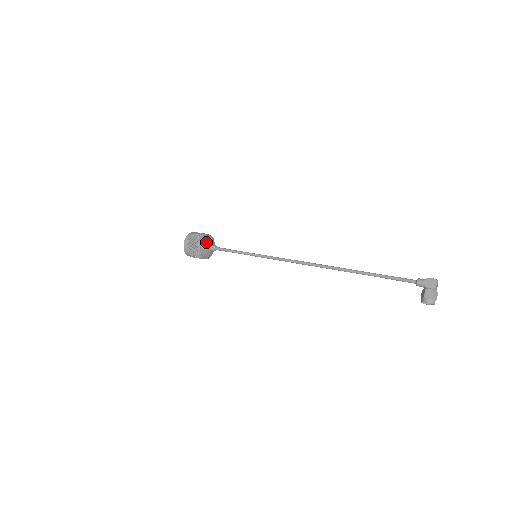
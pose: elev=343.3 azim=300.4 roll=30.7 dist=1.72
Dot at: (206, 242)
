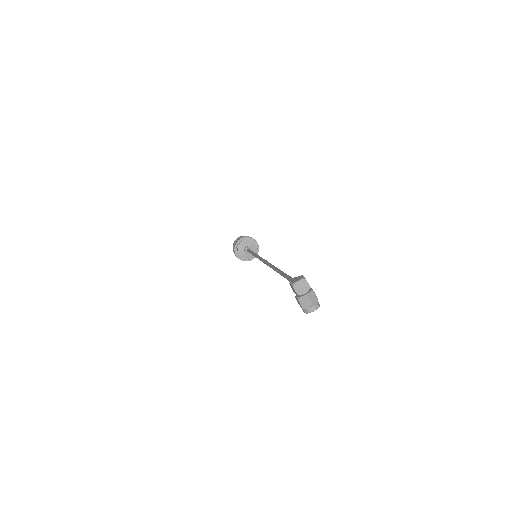
Dot at: (239, 251)
